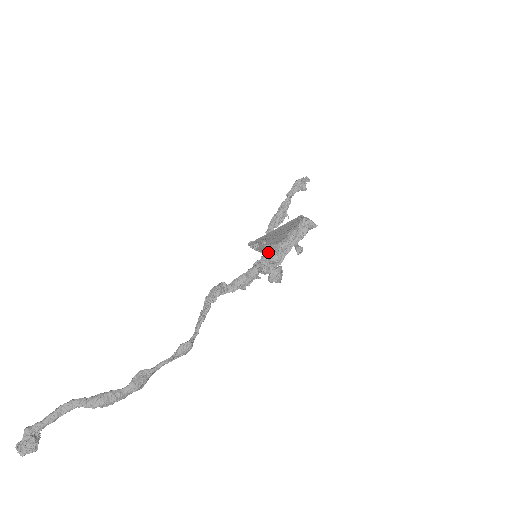
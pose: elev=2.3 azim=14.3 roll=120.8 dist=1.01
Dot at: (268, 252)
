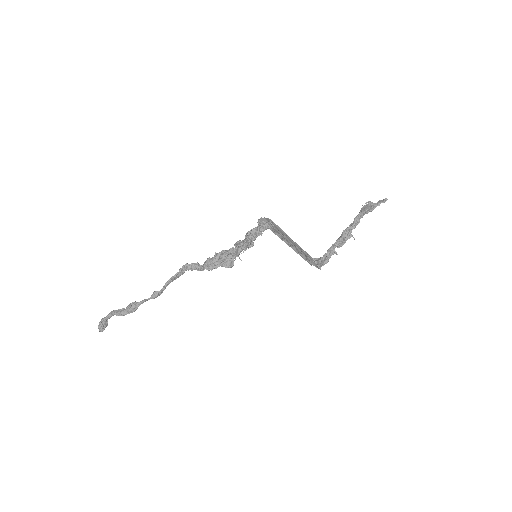
Dot at: (235, 246)
